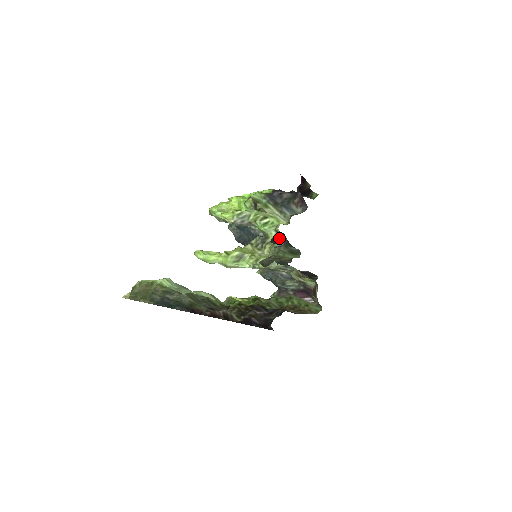
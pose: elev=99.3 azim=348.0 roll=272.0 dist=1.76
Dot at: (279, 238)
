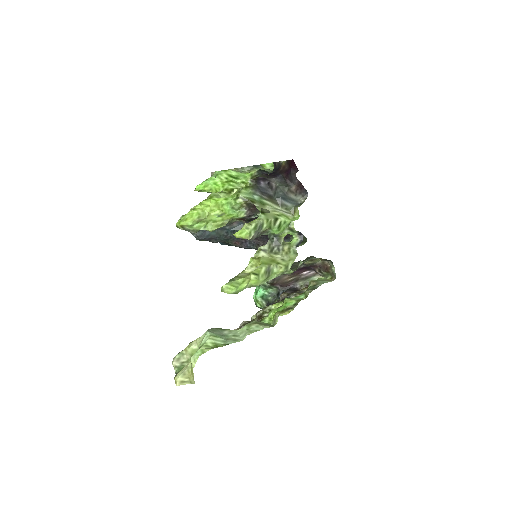
Dot at: (292, 234)
